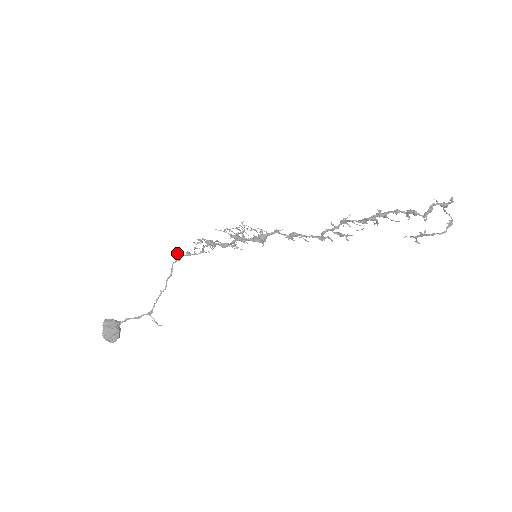
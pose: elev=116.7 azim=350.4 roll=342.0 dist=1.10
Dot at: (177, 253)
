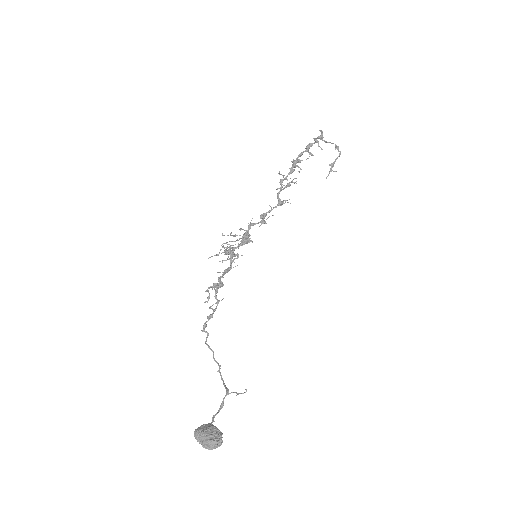
Dot at: occluded
